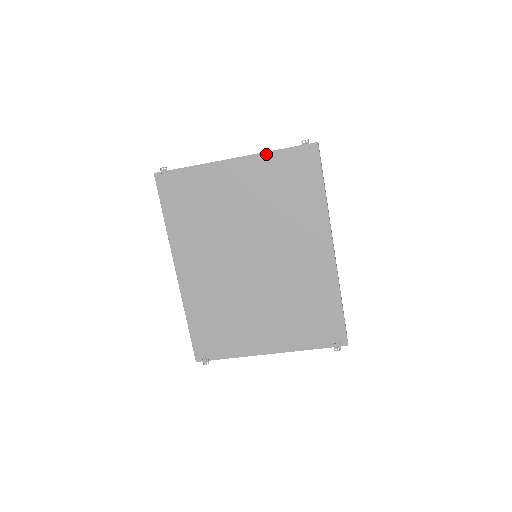
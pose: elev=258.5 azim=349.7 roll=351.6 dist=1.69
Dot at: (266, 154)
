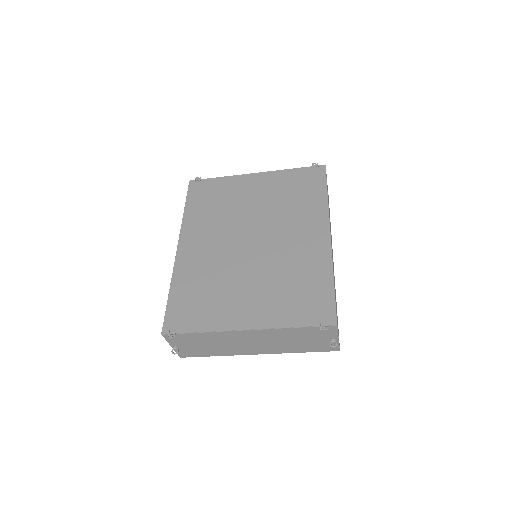
Dot at: (283, 171)
